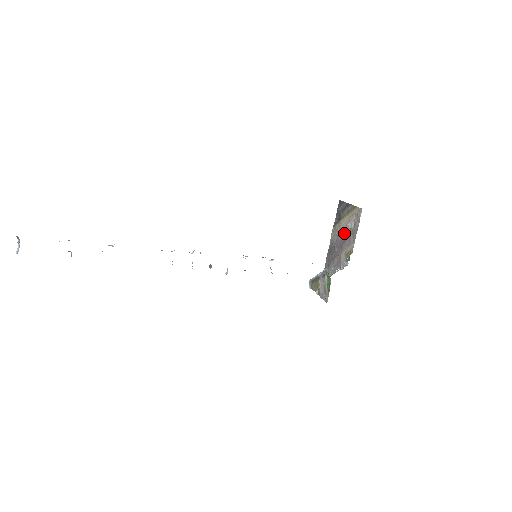
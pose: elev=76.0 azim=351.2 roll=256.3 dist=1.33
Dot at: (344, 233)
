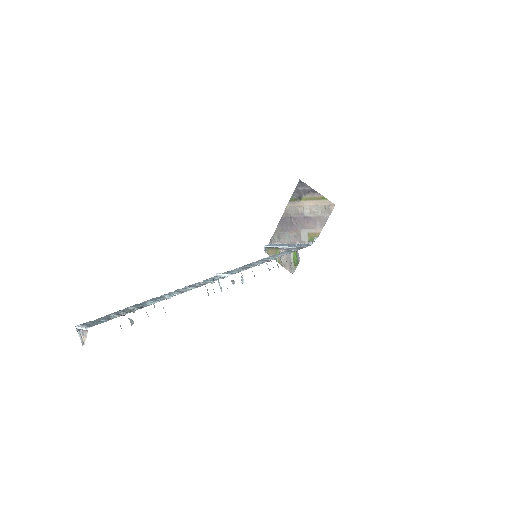
Dot at: (307, 215)
